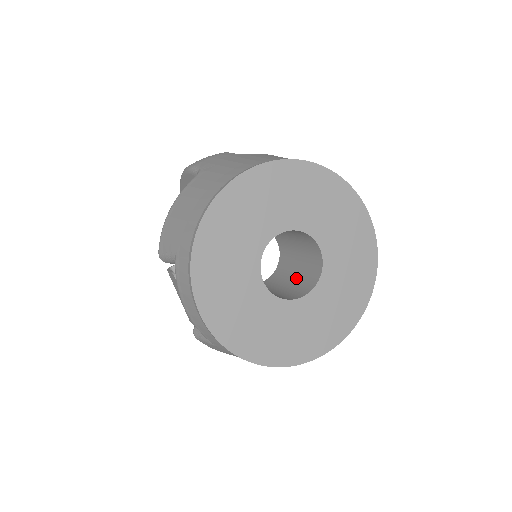
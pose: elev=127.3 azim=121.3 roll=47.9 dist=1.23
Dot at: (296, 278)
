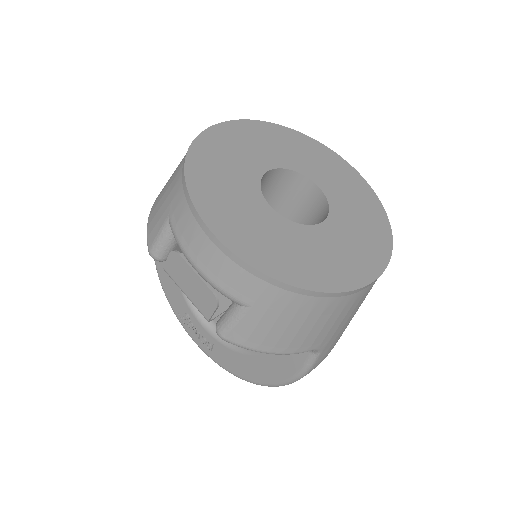
Dot at: occluded
